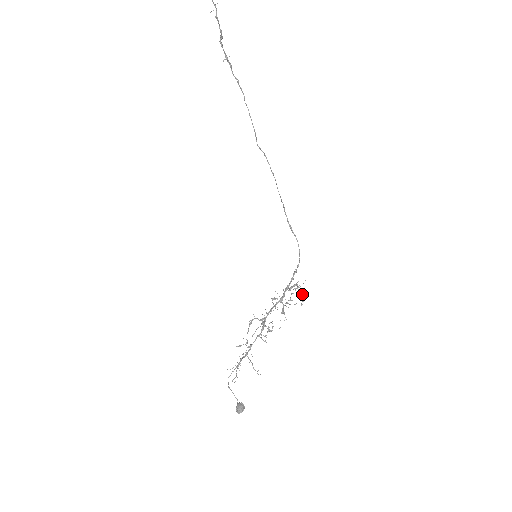
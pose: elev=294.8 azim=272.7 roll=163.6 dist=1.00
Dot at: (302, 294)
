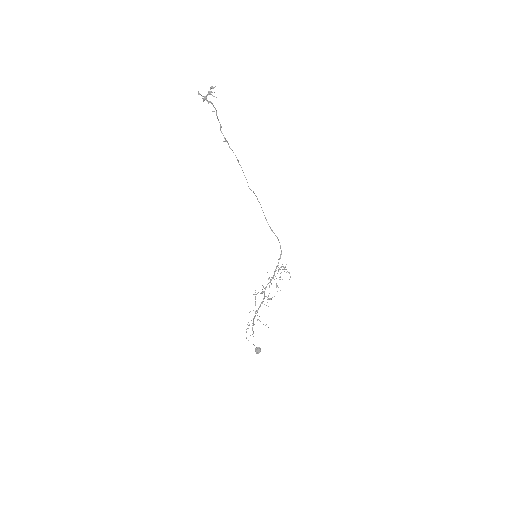
Dot at: (288, 272)
